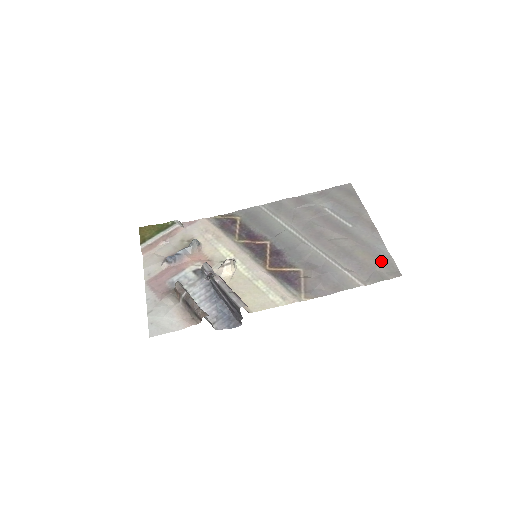
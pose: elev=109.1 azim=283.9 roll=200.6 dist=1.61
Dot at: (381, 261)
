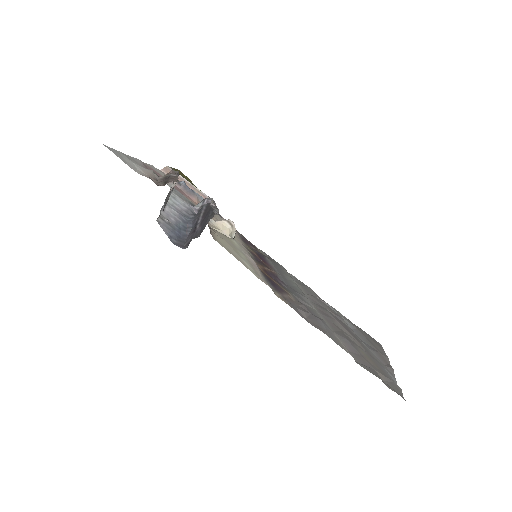
Dot at: (386, 375)
